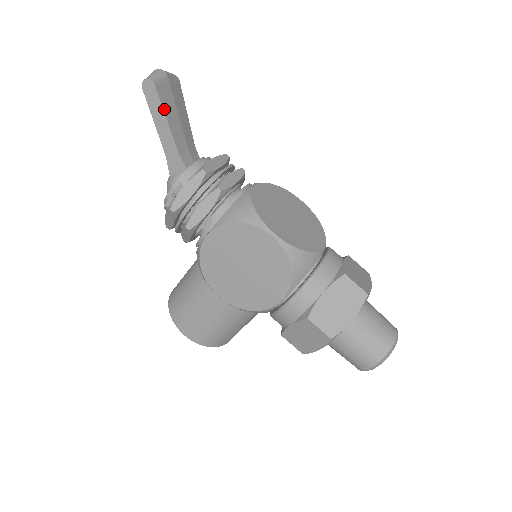
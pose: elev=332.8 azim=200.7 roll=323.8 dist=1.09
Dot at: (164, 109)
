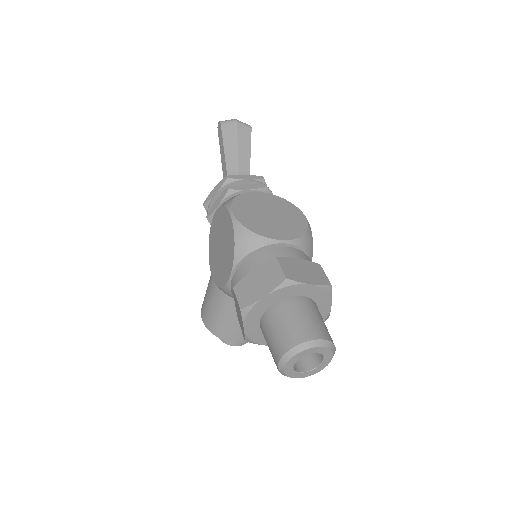
Dot at: (224, 140)
